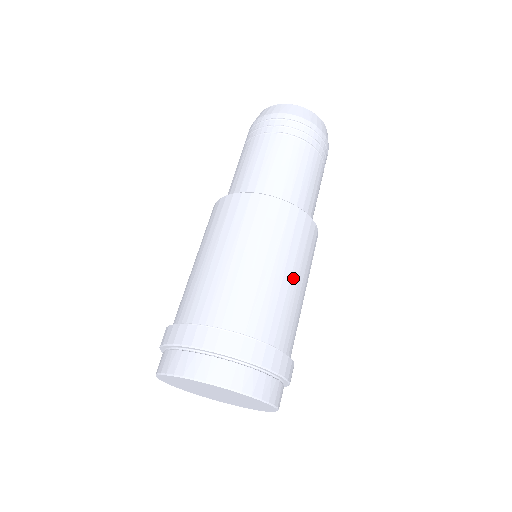
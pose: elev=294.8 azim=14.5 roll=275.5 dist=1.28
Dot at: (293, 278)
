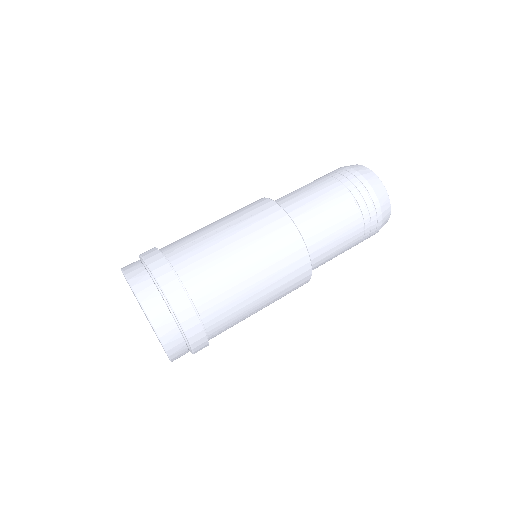
Dot at: (235, 245)
